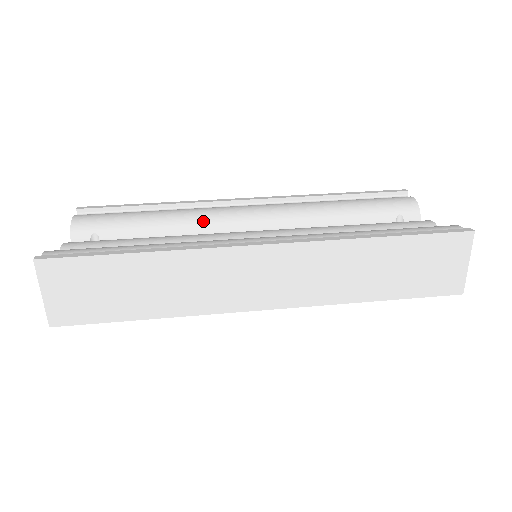
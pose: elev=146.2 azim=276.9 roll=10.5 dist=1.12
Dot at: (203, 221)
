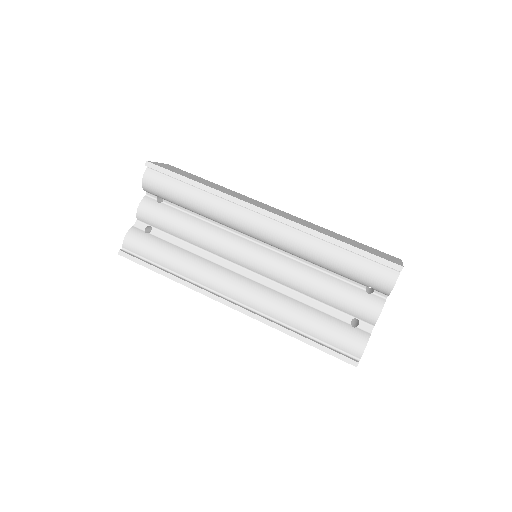
Dot at: (224, 223)
